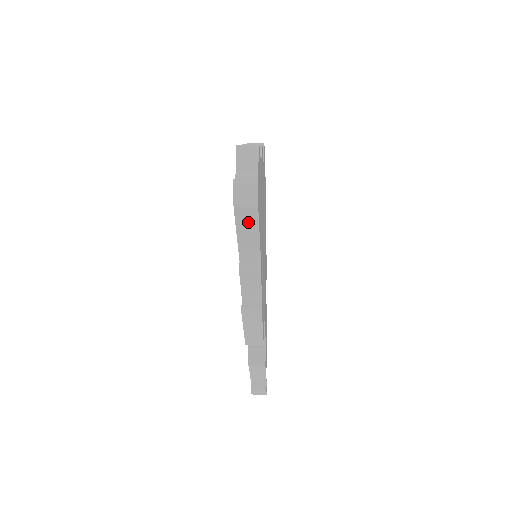
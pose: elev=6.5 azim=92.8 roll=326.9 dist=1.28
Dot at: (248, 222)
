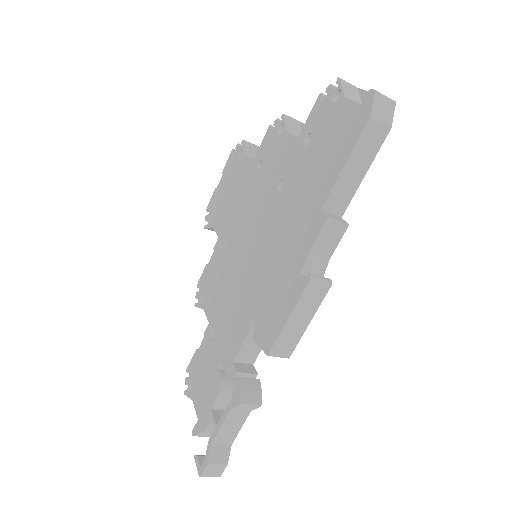
Dot at: (368, 148)
